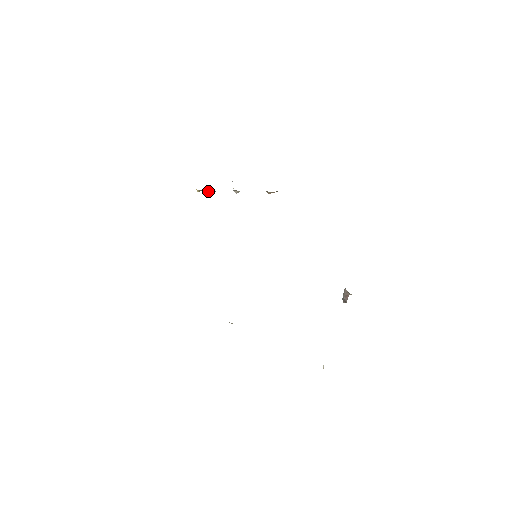
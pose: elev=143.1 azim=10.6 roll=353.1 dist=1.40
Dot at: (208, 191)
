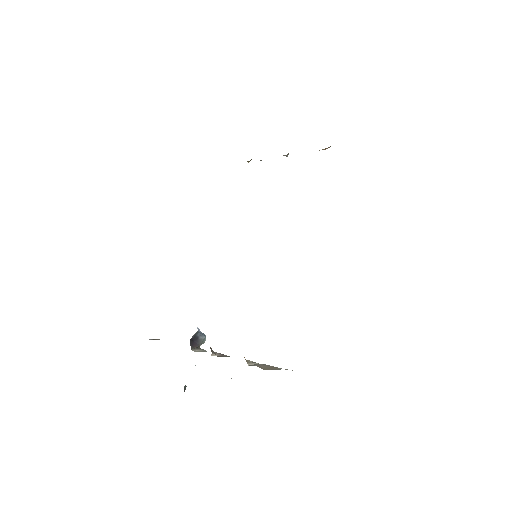
Dot at: occluded
